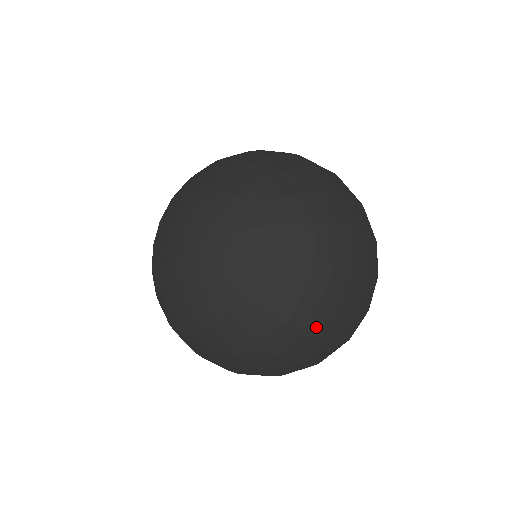
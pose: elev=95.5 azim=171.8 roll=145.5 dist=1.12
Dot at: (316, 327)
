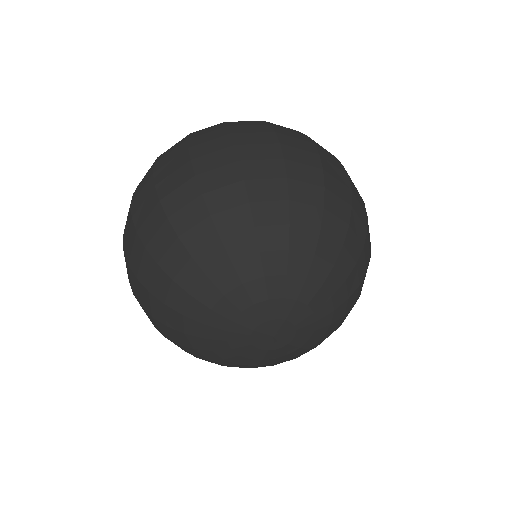
Dot at: occluded
